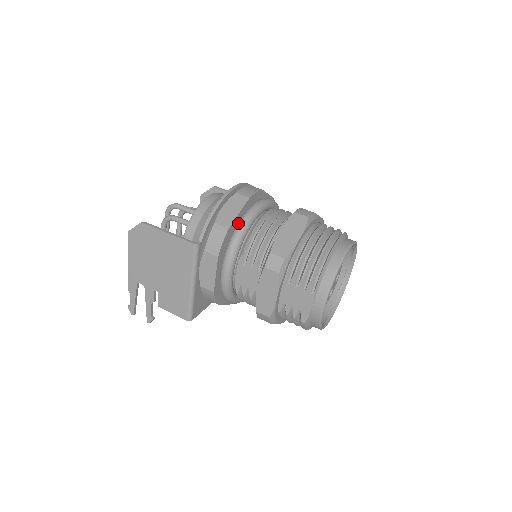
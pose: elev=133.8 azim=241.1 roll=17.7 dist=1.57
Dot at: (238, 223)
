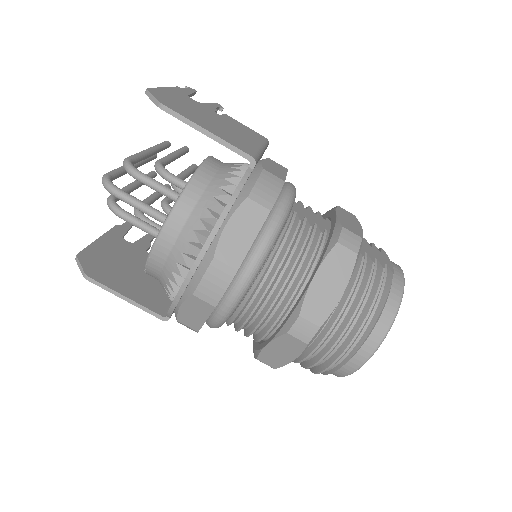
Dot at: (209, 319)
